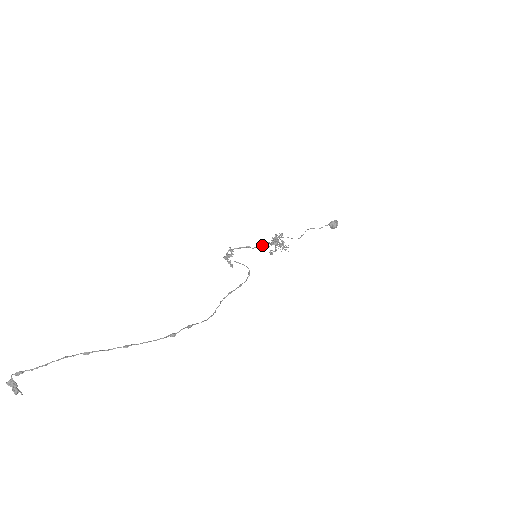
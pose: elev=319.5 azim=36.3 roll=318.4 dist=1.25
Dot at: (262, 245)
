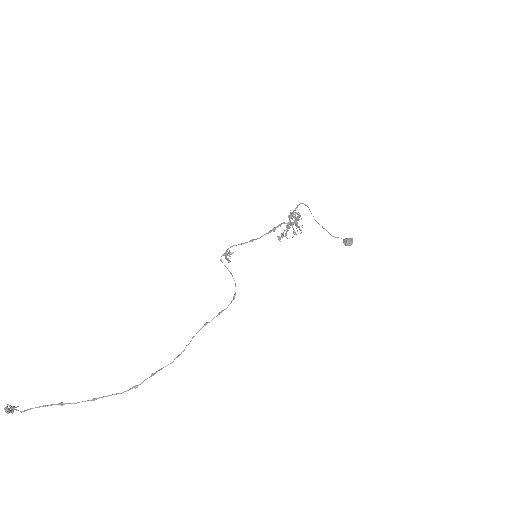
Dot at: (272, 230)
